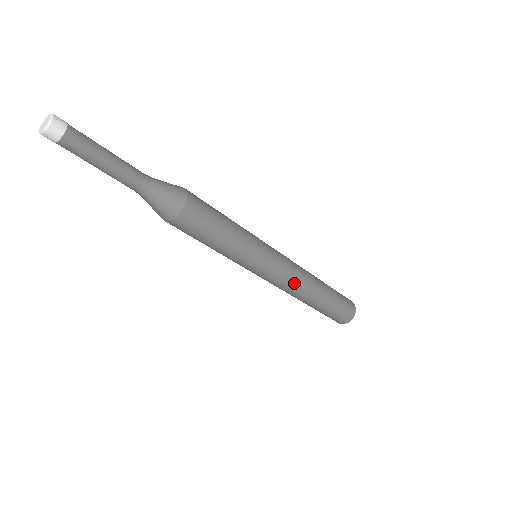
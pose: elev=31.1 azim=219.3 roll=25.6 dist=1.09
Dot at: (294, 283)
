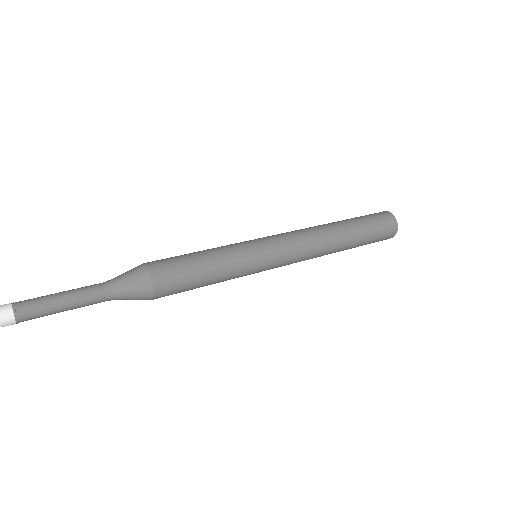
Dot at: occluded
